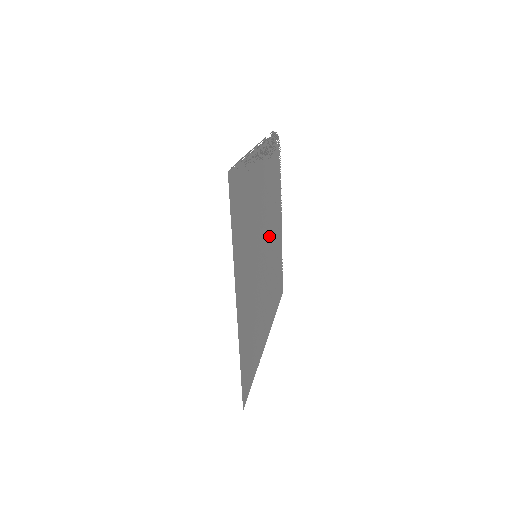
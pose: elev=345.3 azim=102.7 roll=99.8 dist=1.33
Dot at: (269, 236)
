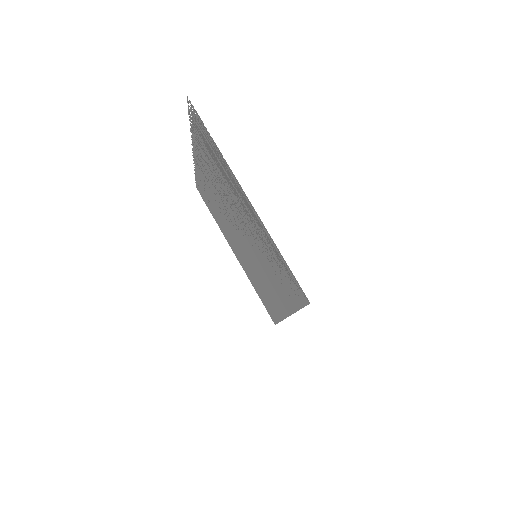
Dot at: (226, 207)
